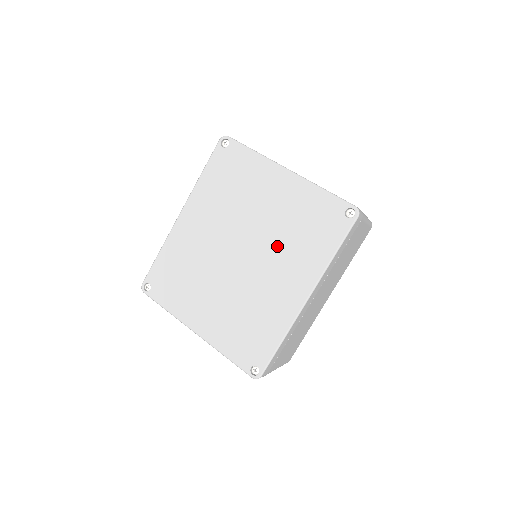
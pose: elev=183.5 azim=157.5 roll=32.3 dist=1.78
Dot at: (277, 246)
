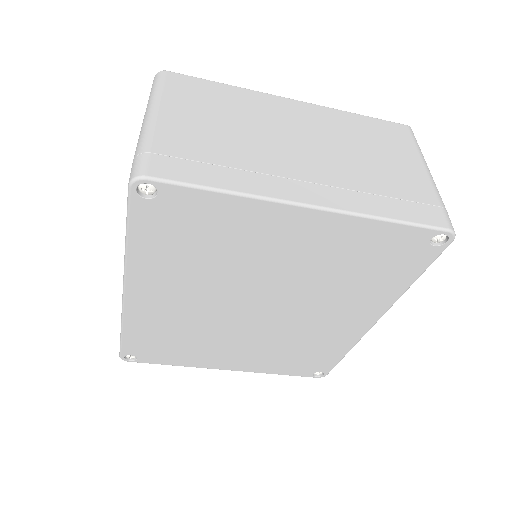
Dot at: (318, 293)
